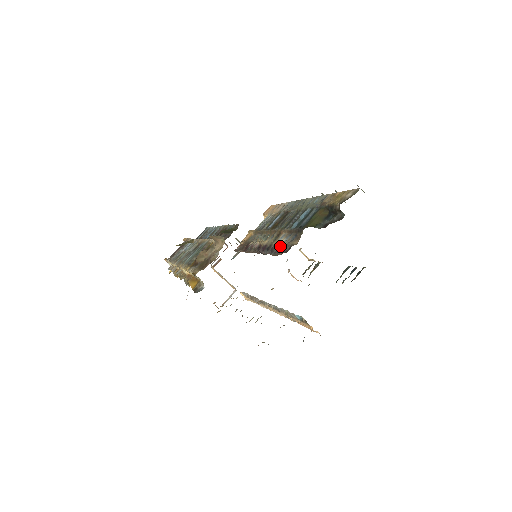
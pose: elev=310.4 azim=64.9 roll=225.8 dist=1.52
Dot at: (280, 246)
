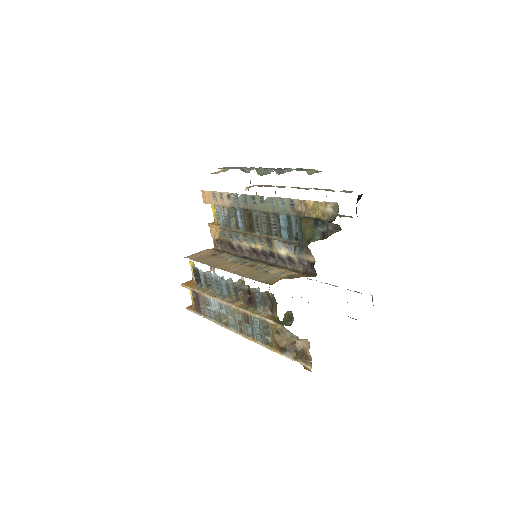
Dot at: (290, 258)
